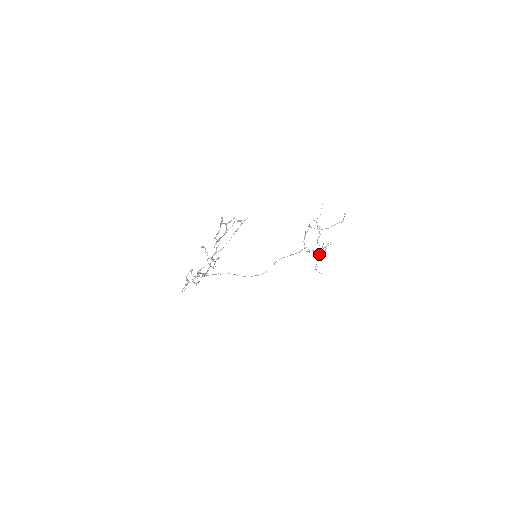
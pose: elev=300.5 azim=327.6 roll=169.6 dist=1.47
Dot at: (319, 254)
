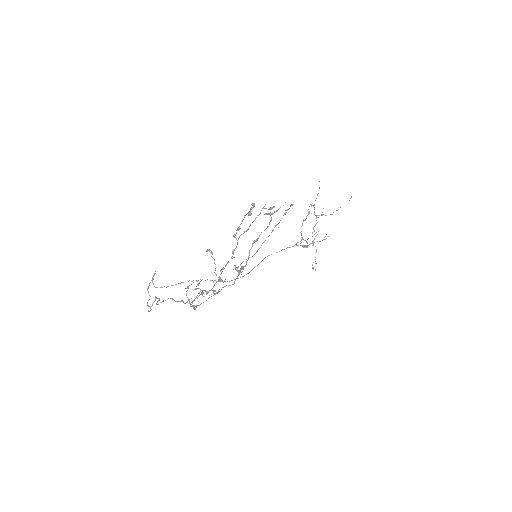
Dot at: (307, 246)
